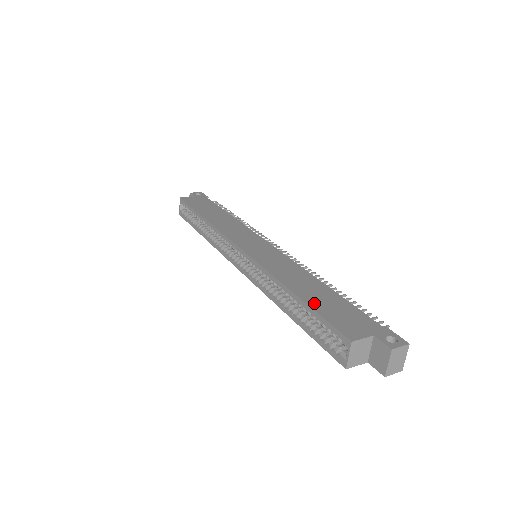
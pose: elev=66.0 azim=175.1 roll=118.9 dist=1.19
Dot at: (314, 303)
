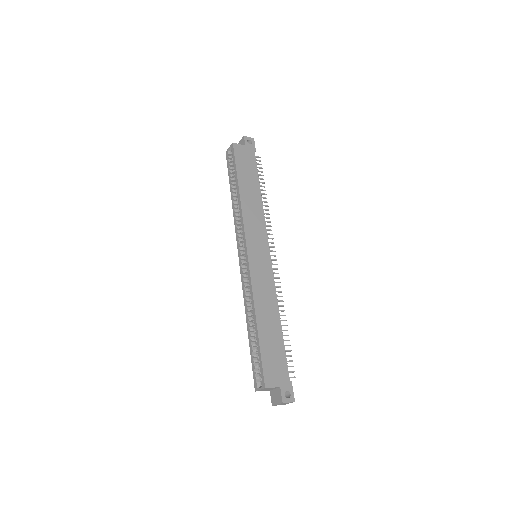
Dot at: (264, 342)
